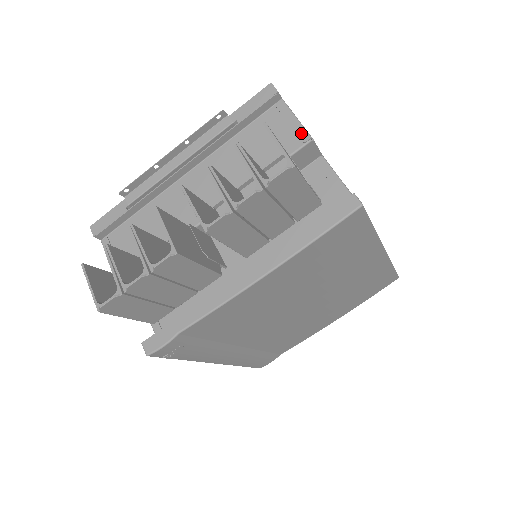
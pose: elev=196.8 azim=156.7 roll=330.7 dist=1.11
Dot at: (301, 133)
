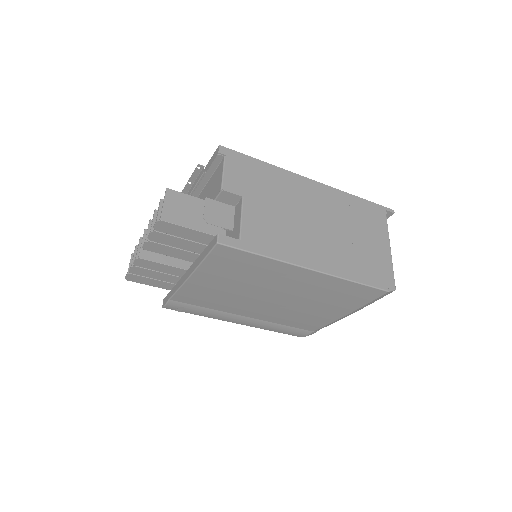
Dot at: (220, 184)
